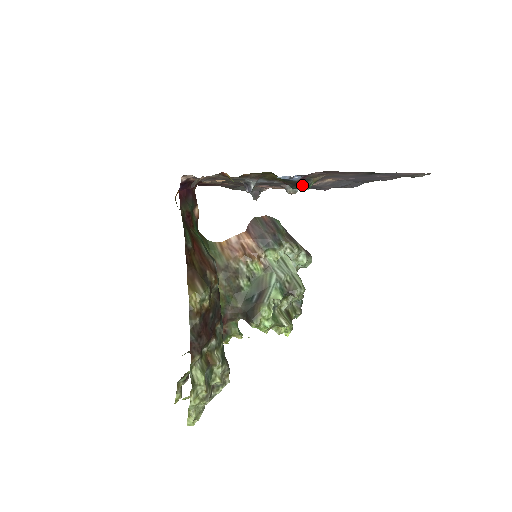
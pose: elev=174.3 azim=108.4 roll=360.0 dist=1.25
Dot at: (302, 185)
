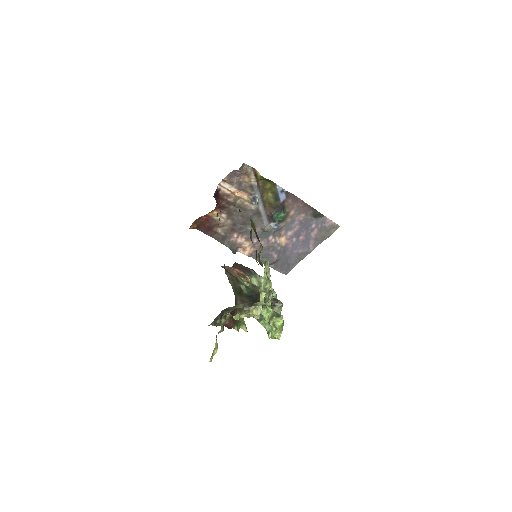
Dot at: (281, 210)
